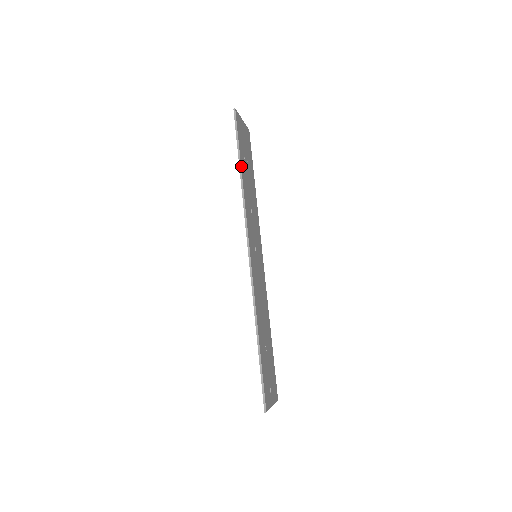
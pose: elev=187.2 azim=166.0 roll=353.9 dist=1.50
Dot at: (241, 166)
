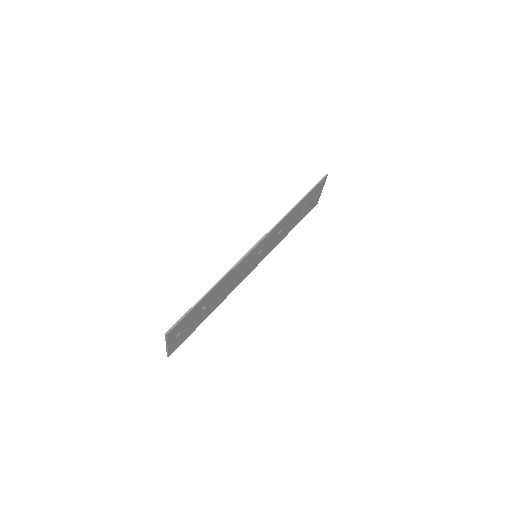
Dot at: (302, 201)
